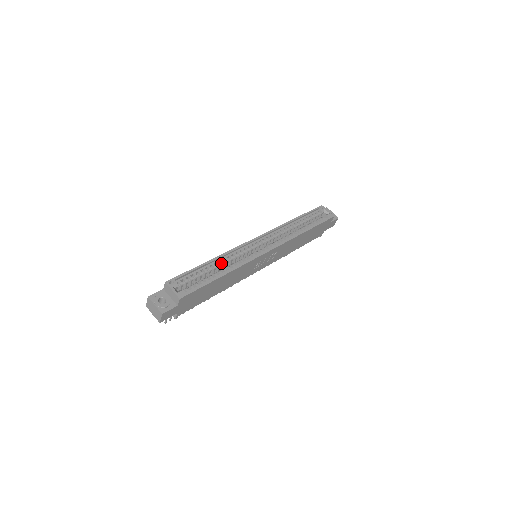
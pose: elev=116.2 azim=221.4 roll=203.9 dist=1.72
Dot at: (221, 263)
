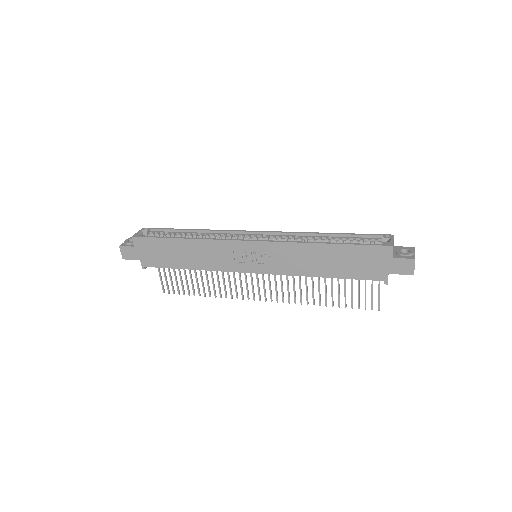
Dot at: (199, 236)
